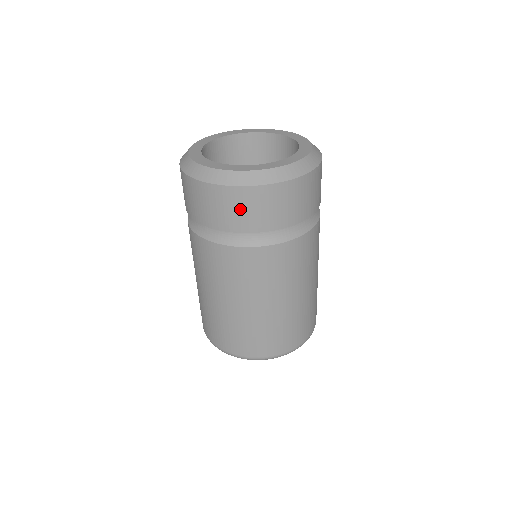
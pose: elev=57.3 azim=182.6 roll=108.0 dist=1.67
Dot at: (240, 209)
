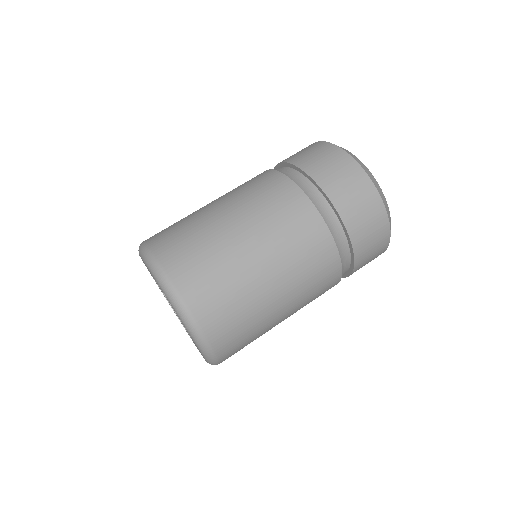
Dot at: (322, 158)
